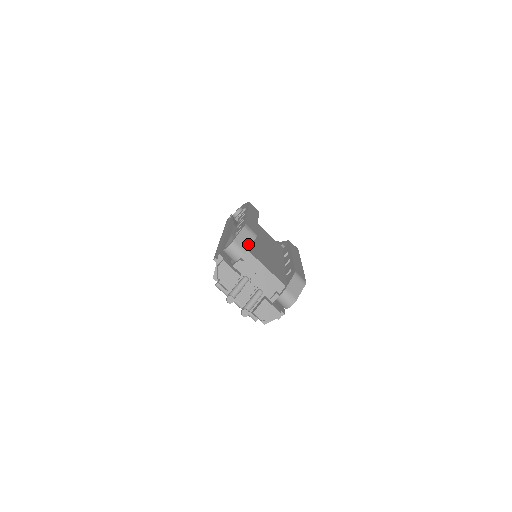
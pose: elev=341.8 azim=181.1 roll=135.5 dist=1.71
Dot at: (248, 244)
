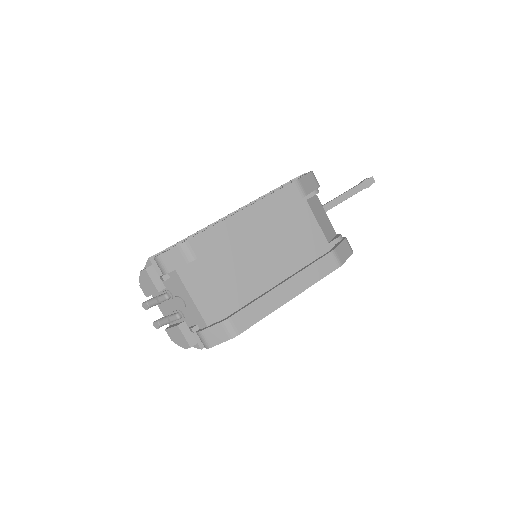
Dot at: (175, 266)
